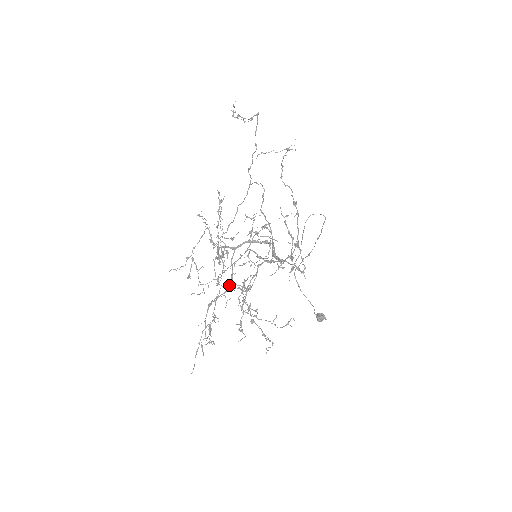
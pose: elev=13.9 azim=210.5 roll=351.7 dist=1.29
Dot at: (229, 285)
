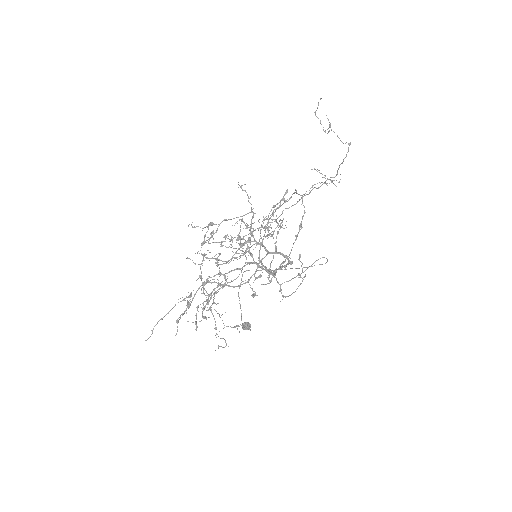
Dot at: (244, 283)
